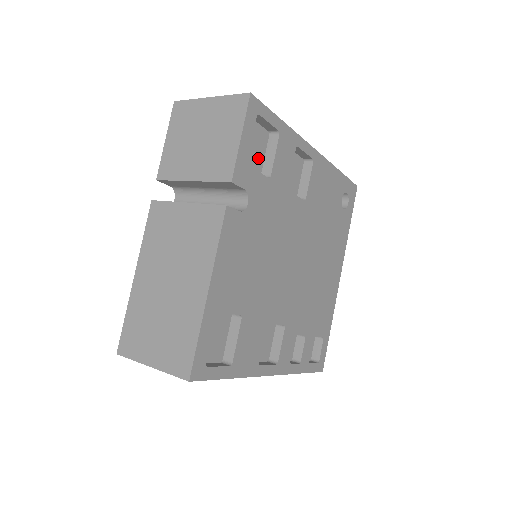
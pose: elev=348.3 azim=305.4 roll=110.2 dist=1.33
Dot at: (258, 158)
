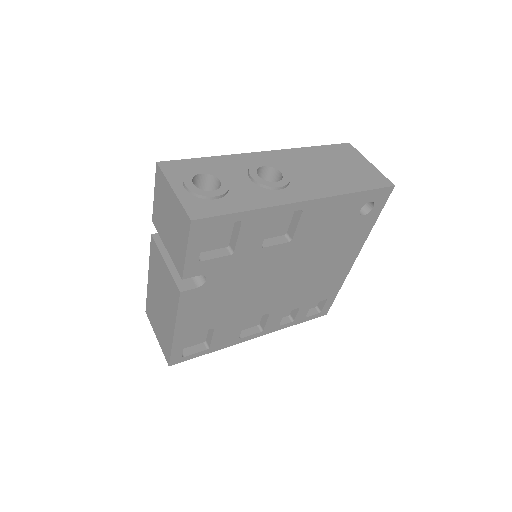
Dot at: (223, 236)
